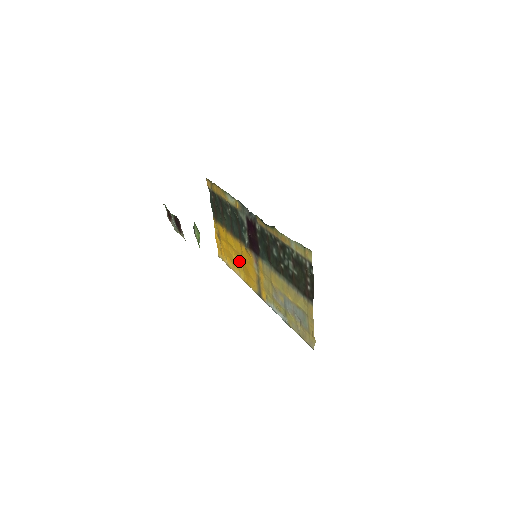
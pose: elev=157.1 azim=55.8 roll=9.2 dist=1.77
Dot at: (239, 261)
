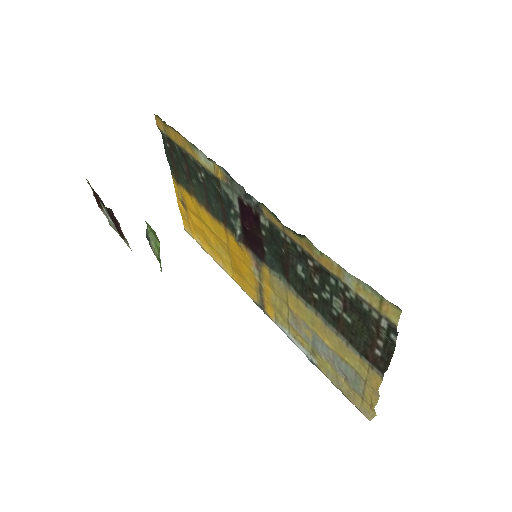
Dot at: (222, 250)
